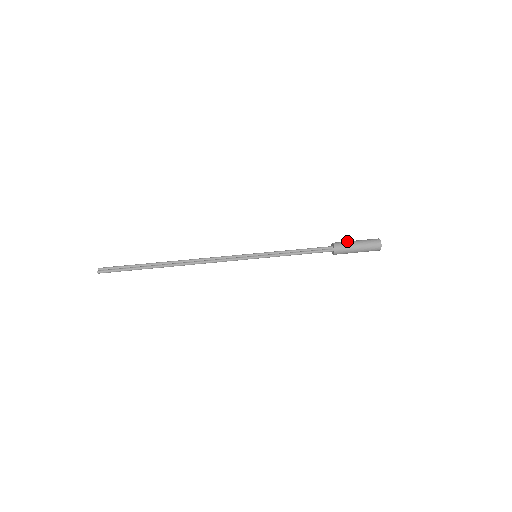
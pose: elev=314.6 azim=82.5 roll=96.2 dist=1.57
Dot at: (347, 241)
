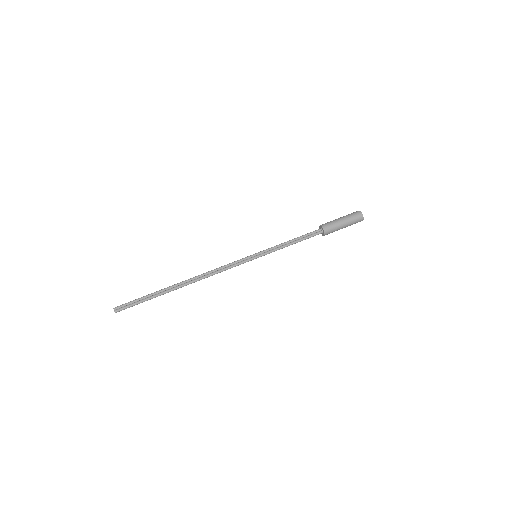
Dot at: occluded
